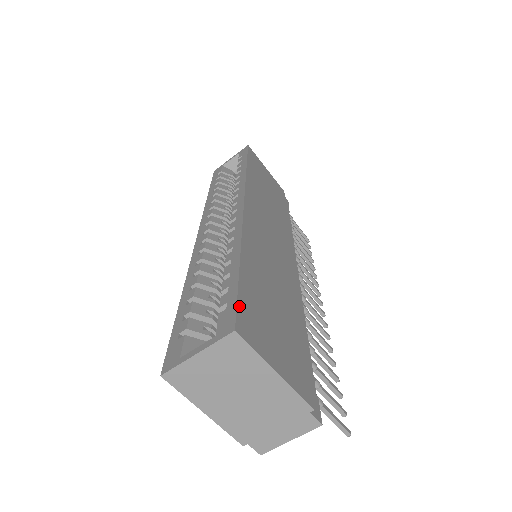
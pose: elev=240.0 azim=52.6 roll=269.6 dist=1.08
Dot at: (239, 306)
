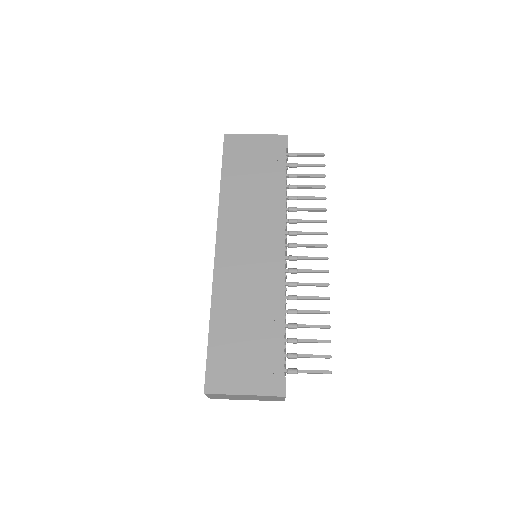
Dot at: (207, 371)
